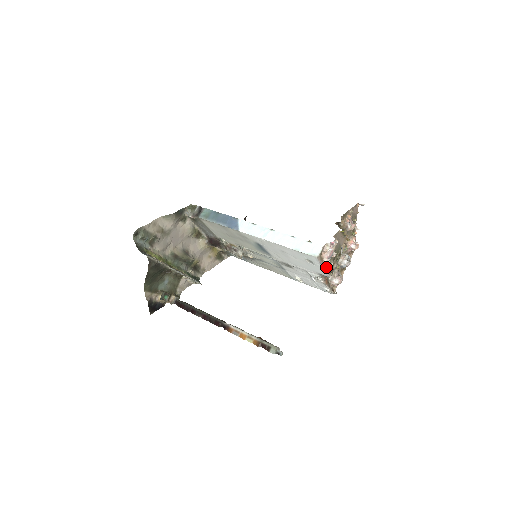
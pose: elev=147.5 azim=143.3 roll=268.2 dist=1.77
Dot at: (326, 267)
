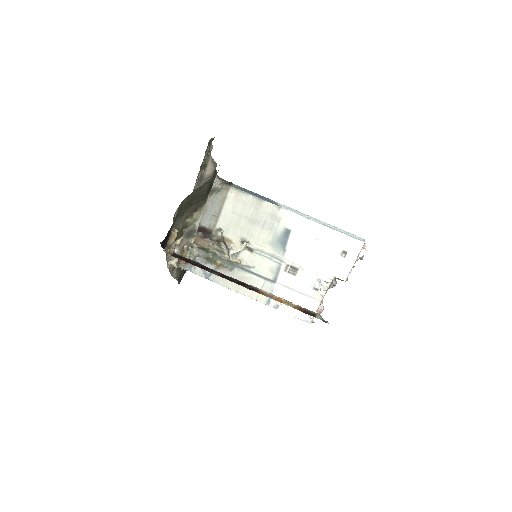
Dot at: occluded
